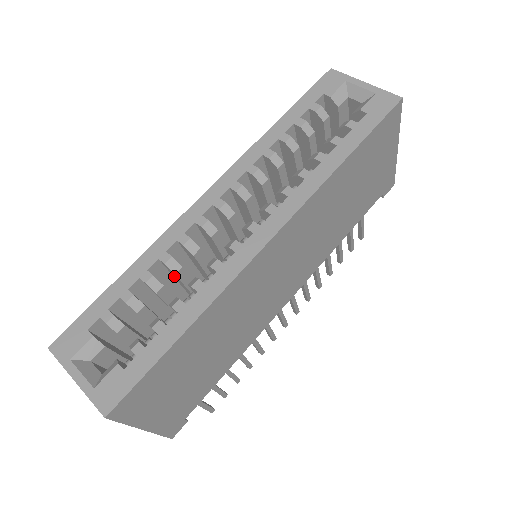
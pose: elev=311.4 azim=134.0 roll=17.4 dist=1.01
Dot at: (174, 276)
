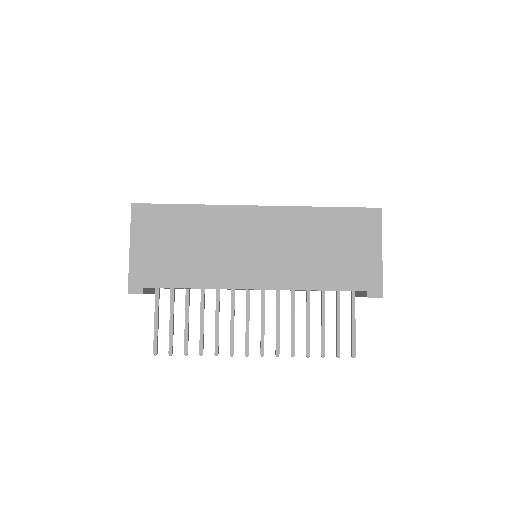
Dot at: occluded
